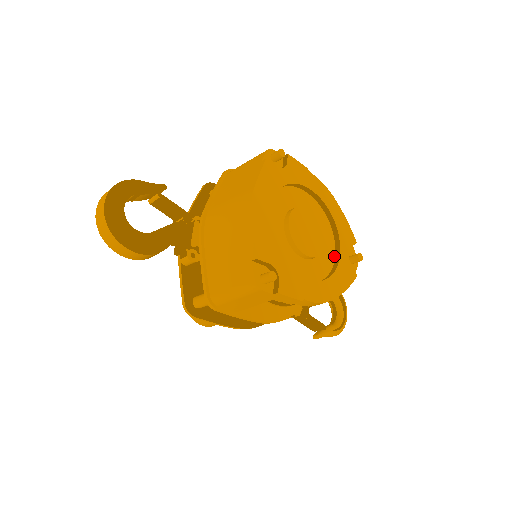
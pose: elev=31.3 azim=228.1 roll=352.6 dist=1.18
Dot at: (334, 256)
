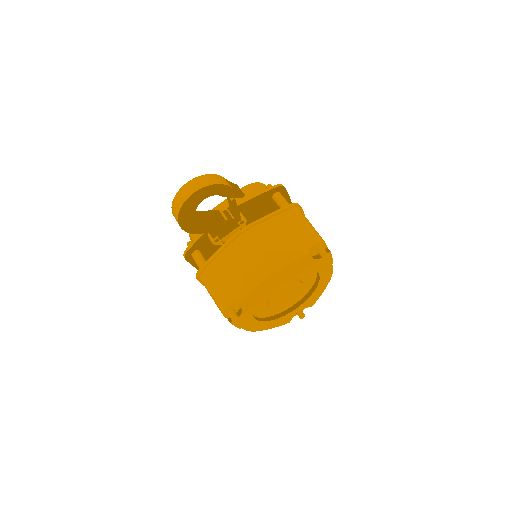
Dot at: (290, 307)
